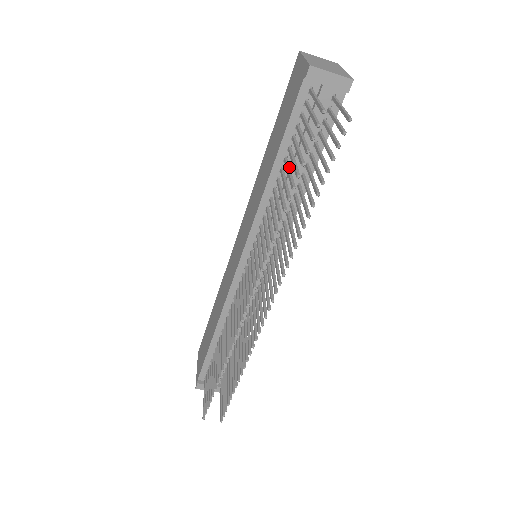
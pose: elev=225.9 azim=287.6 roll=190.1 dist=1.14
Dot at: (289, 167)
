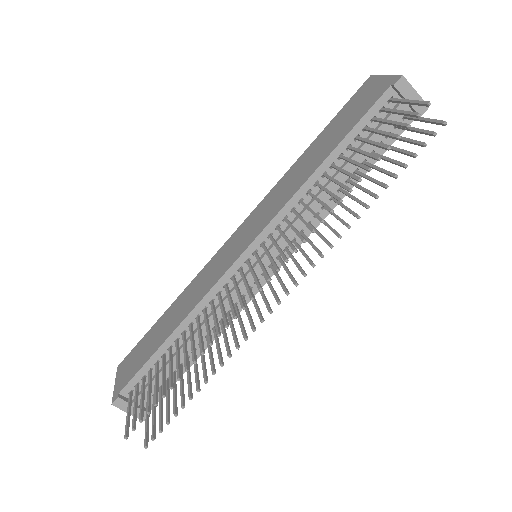
Dot at: (351, 159)
